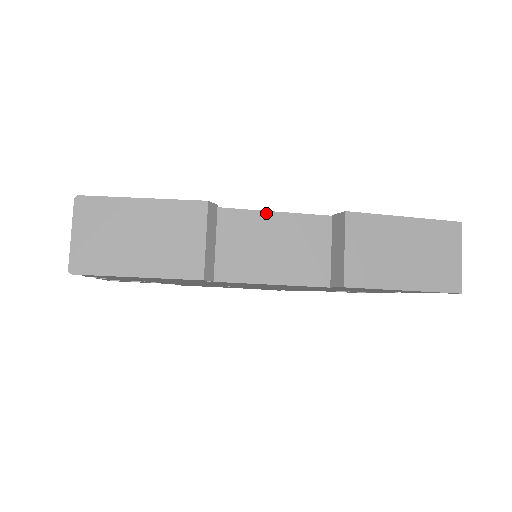
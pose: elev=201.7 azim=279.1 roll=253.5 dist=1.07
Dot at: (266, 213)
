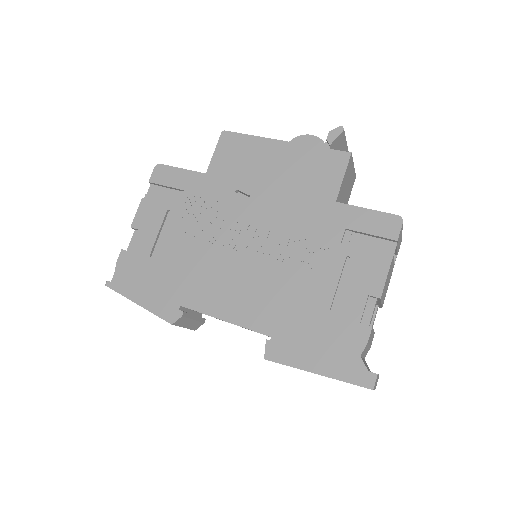
Dot at: occluded
